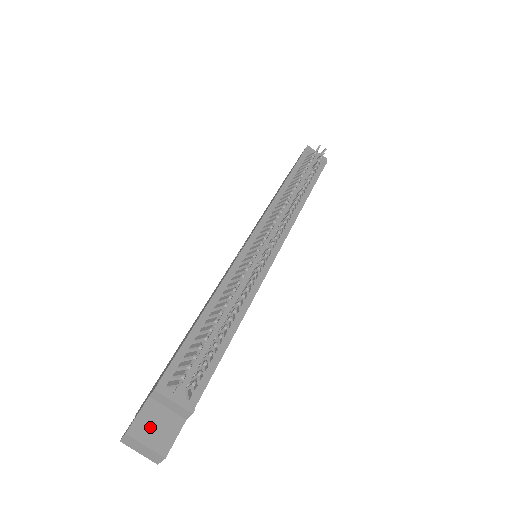
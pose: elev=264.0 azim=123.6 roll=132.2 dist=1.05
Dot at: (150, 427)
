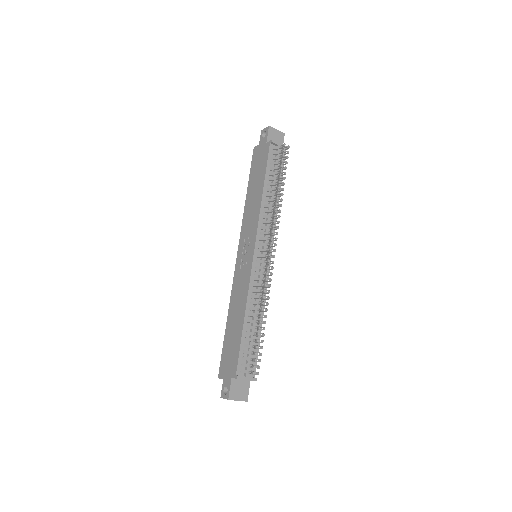
Dot at: (237, 392)
